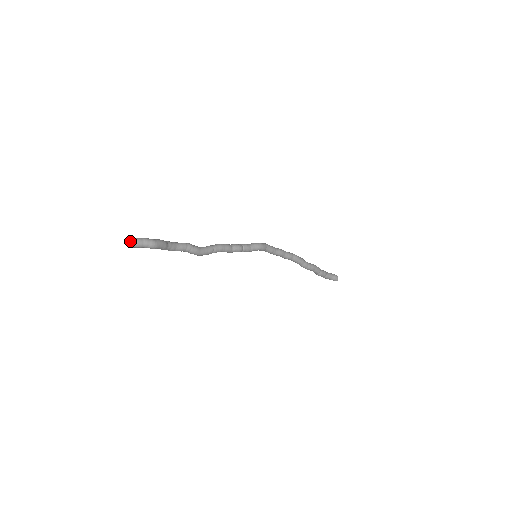
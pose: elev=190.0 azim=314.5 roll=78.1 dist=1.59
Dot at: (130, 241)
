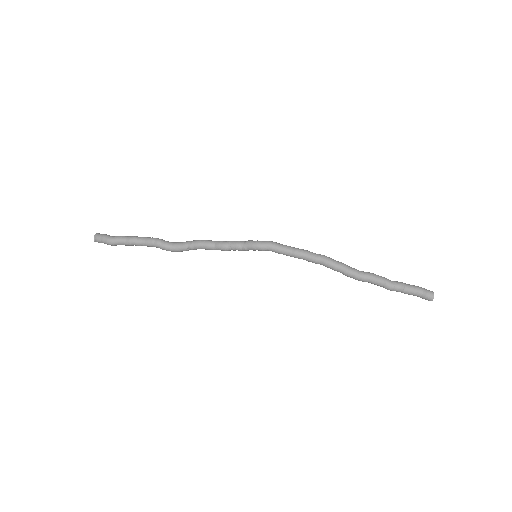
Dot at: (95, 236)
